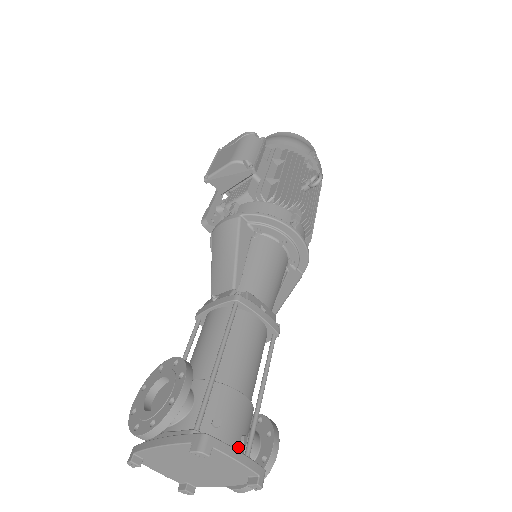
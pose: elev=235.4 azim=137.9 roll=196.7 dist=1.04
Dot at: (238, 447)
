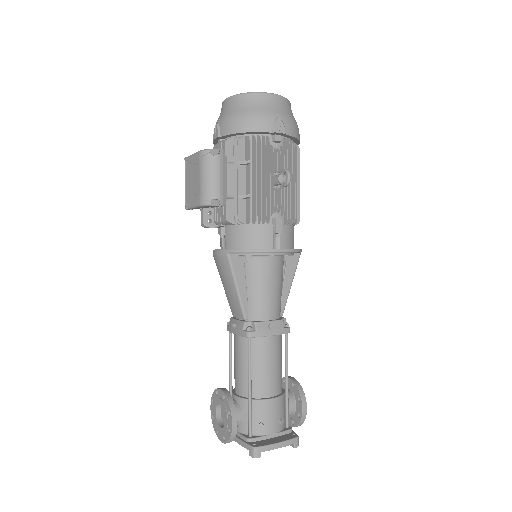
Dot at: (279, 428)
